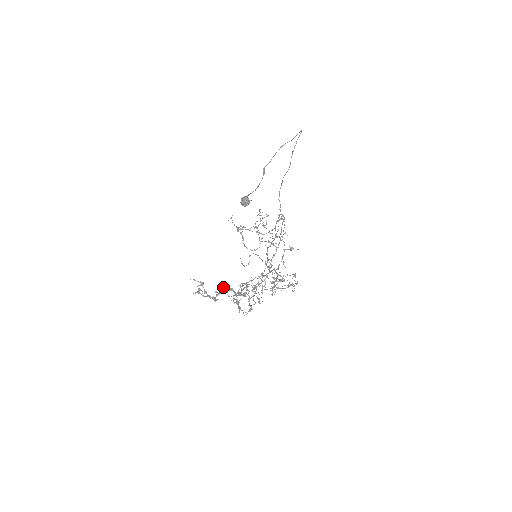
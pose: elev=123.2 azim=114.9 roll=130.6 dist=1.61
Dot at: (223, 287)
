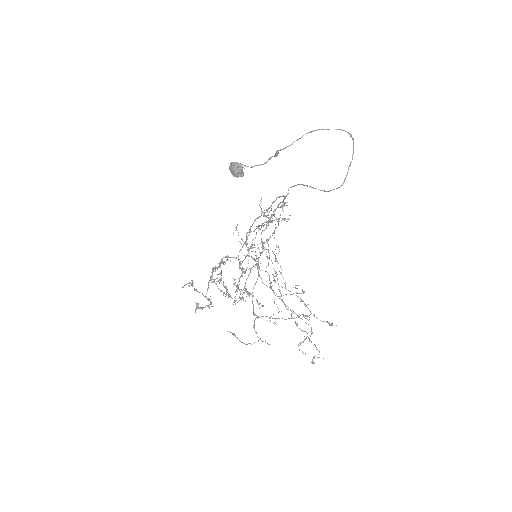
Dot at: occluded
